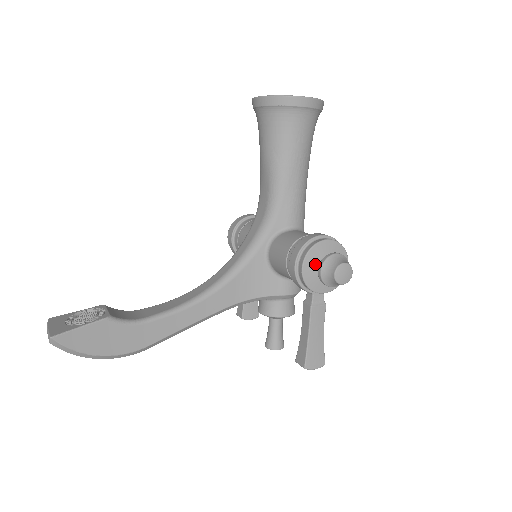
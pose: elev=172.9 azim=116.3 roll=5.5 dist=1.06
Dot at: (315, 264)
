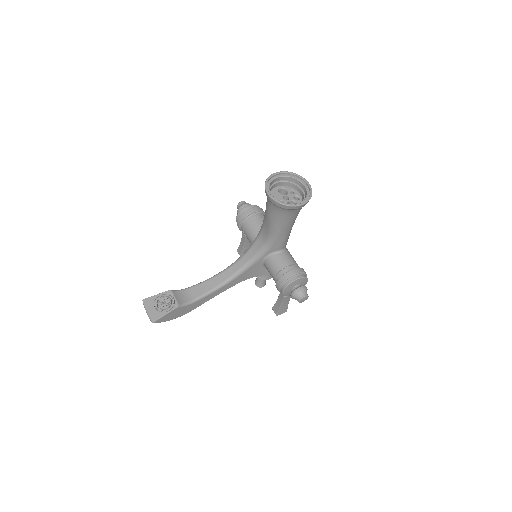
Dot at: (290, 289)
